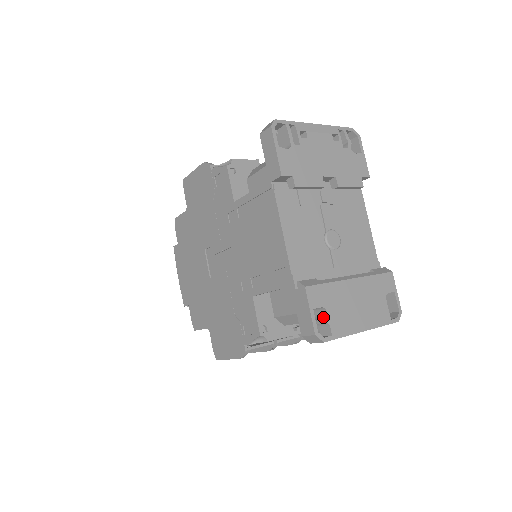
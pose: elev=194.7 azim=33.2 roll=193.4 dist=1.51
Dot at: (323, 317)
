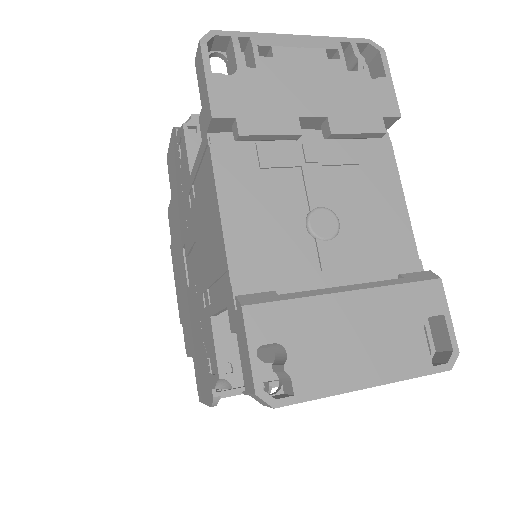
Dot at: (282, 360)
